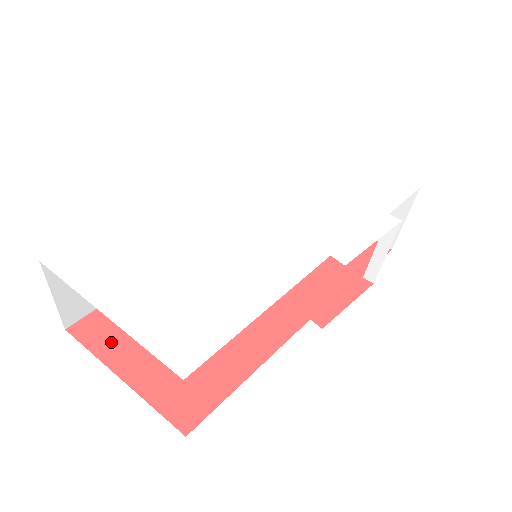
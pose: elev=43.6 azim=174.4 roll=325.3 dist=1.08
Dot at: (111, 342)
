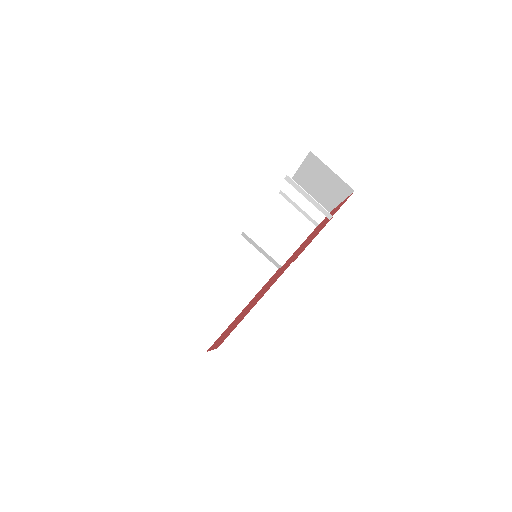
Dot at: (216, 342)
